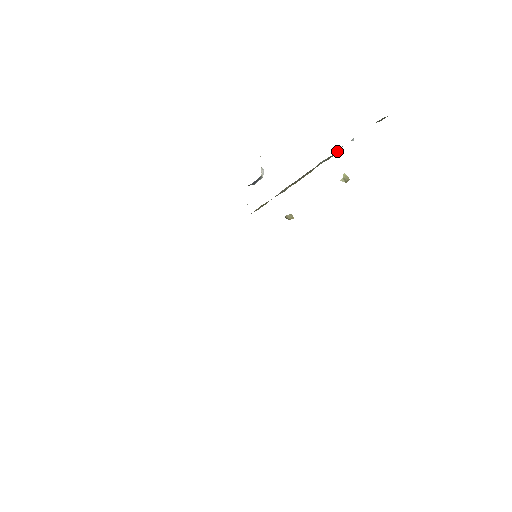
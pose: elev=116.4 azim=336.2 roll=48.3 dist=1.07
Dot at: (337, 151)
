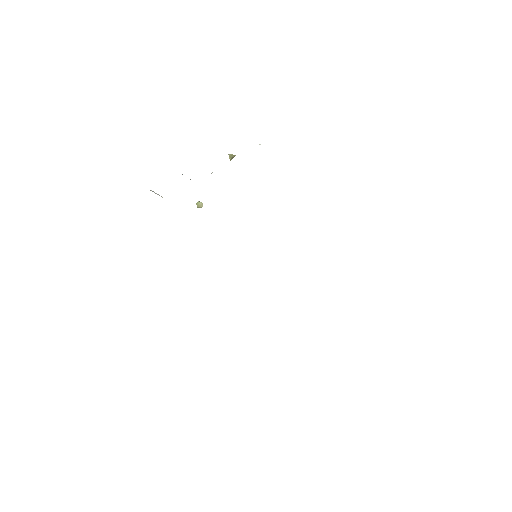
Dot at: occluded
